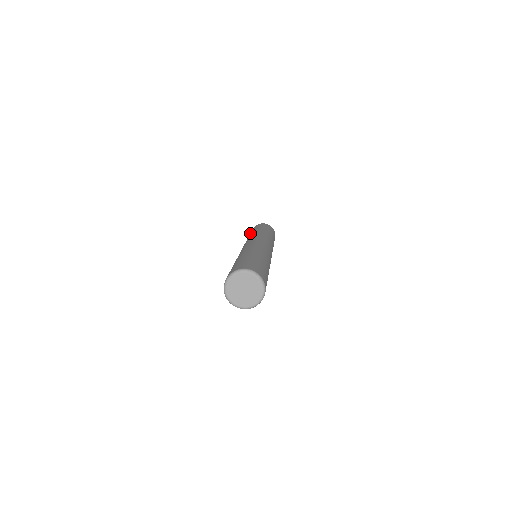
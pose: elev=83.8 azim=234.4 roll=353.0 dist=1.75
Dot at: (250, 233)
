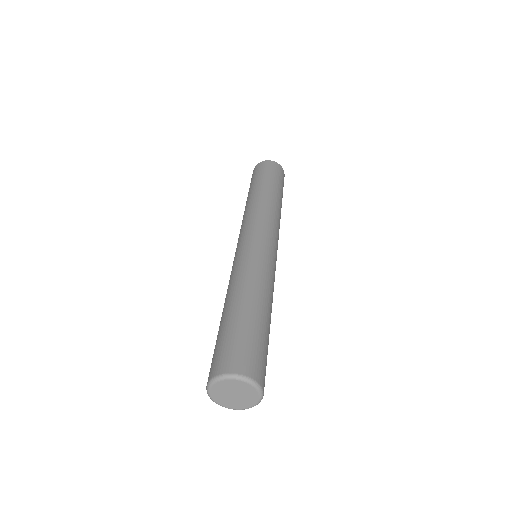
Dot at: (251, 186)
